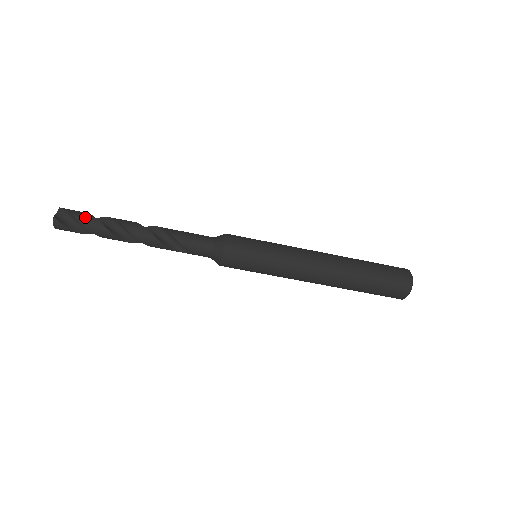
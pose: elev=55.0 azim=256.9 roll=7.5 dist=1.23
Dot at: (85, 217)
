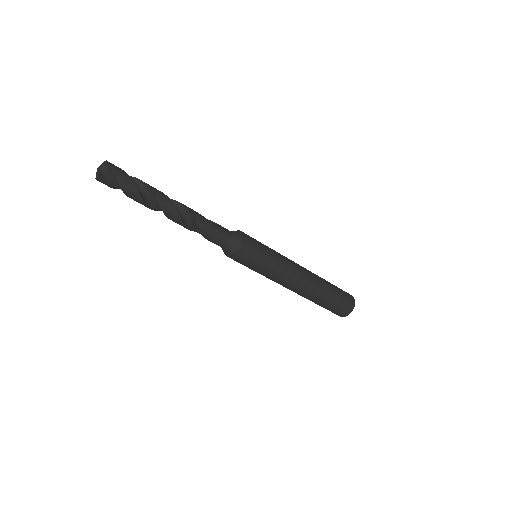
Dot at: (128, 186)
